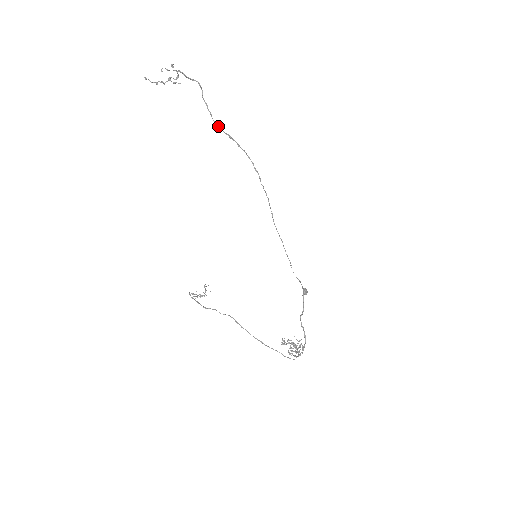
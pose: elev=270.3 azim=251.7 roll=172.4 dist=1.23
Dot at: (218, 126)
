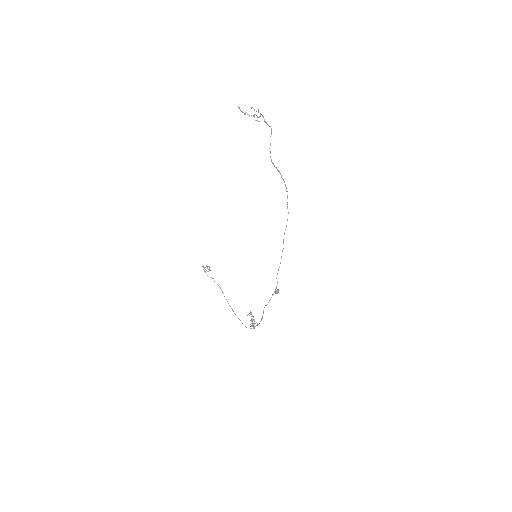
Dot at: occluded
